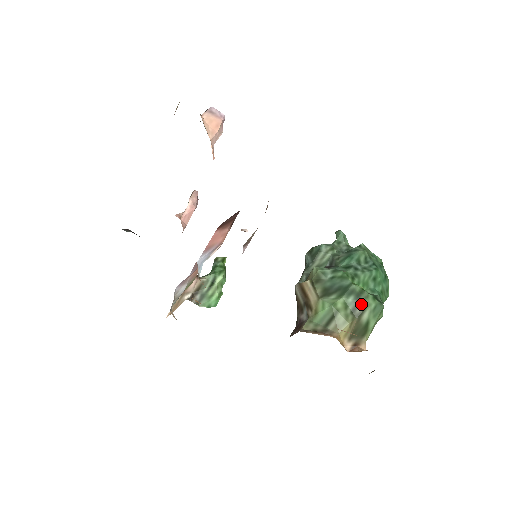
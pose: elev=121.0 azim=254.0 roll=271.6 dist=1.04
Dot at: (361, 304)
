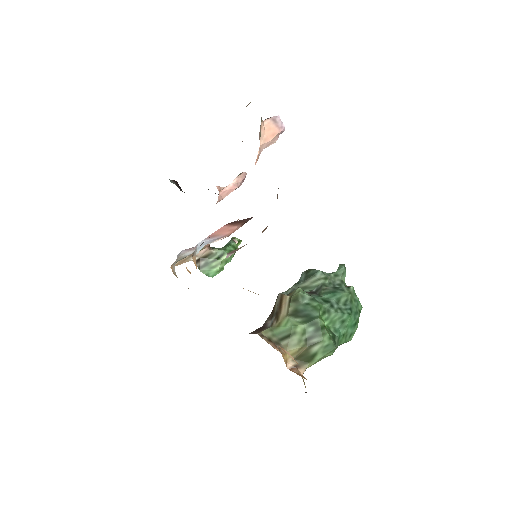
Dot at: (317, 337)
